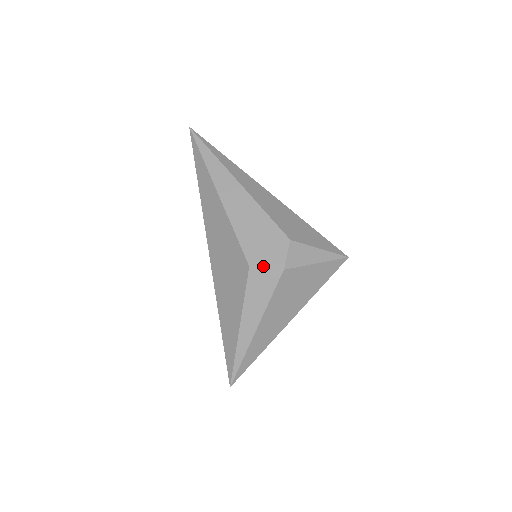
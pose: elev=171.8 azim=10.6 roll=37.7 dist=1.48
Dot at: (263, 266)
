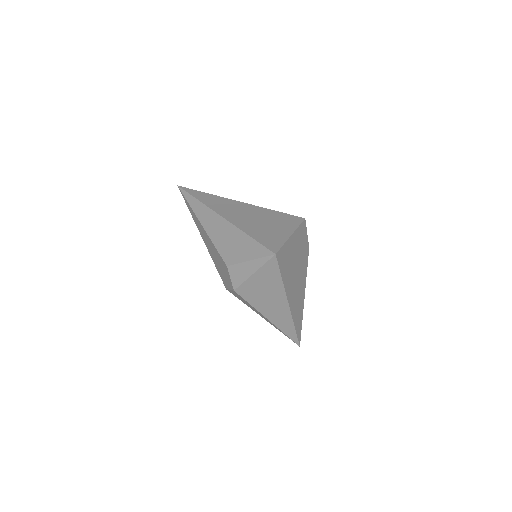
Dot at: (229, 289)
